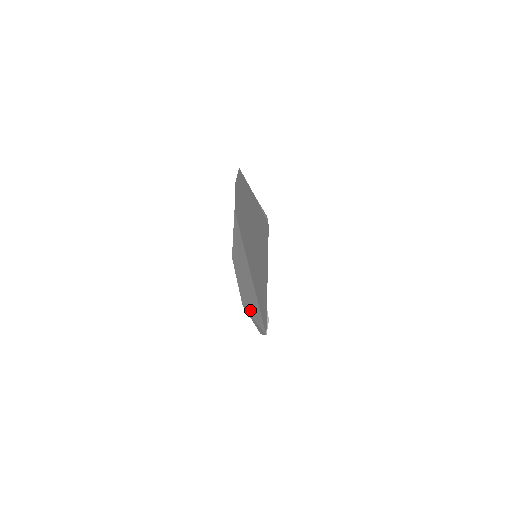
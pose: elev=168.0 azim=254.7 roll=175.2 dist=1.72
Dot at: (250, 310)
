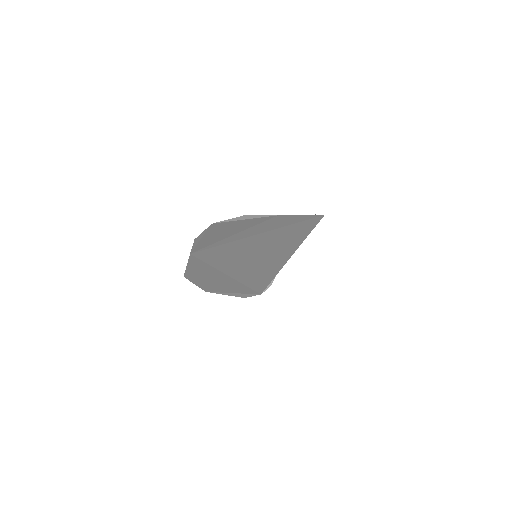
Dot at: (224, 290)
